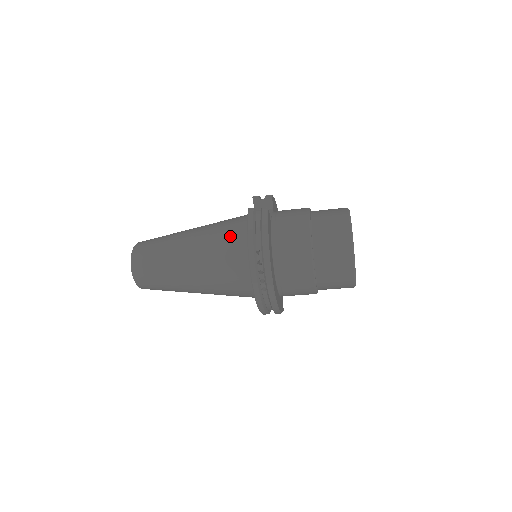
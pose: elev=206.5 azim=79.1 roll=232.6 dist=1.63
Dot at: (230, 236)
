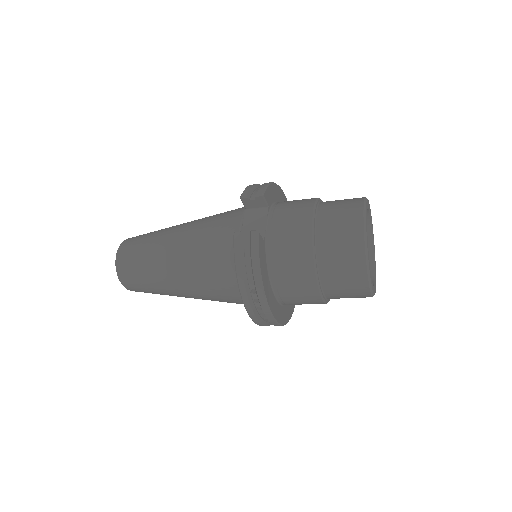
Dot at: (218, 258)
